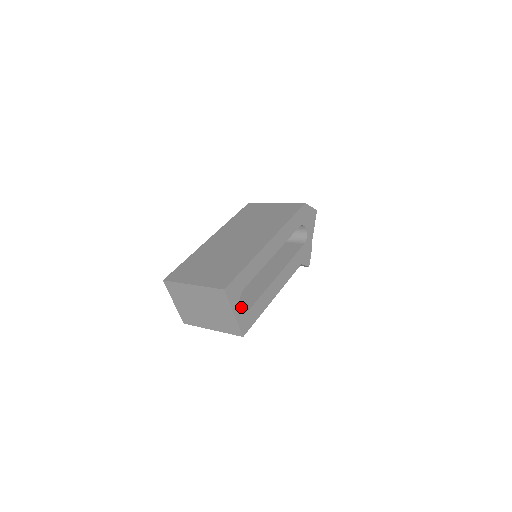
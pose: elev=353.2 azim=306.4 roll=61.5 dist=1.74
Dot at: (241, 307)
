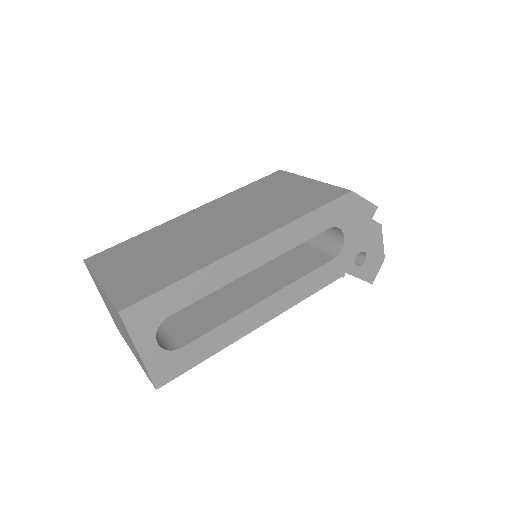
Dot at: (172, 339)
